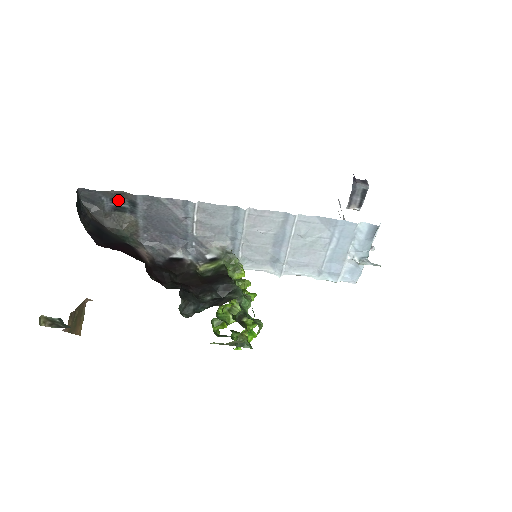
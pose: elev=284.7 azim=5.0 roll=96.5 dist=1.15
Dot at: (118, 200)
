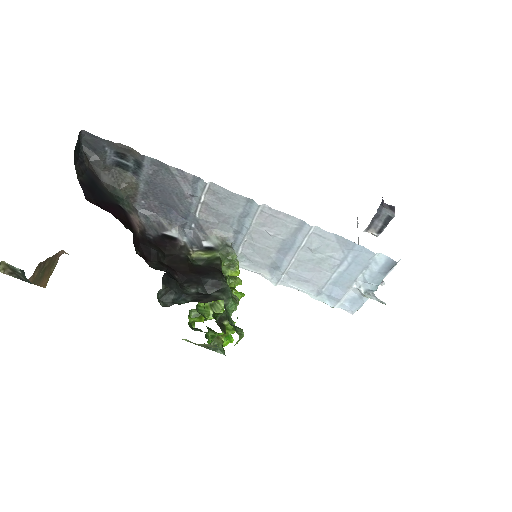
Dot at: (123, 155)
